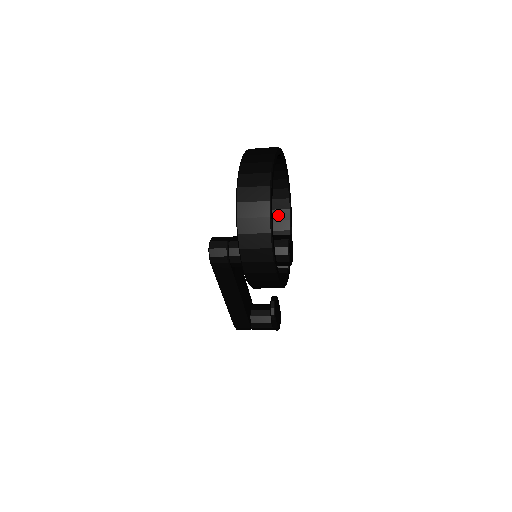
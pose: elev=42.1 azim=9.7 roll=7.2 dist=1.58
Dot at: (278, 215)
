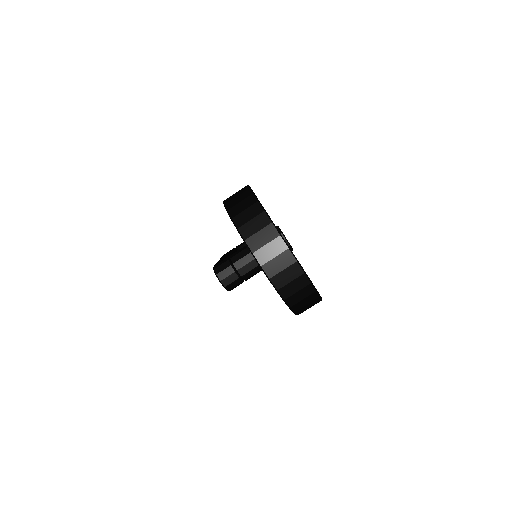
Dot at: occluded
